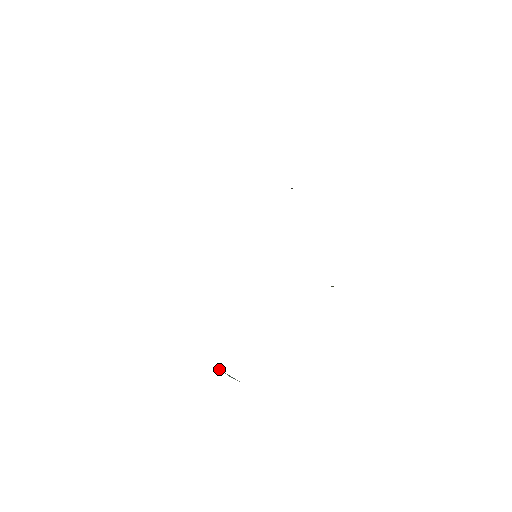
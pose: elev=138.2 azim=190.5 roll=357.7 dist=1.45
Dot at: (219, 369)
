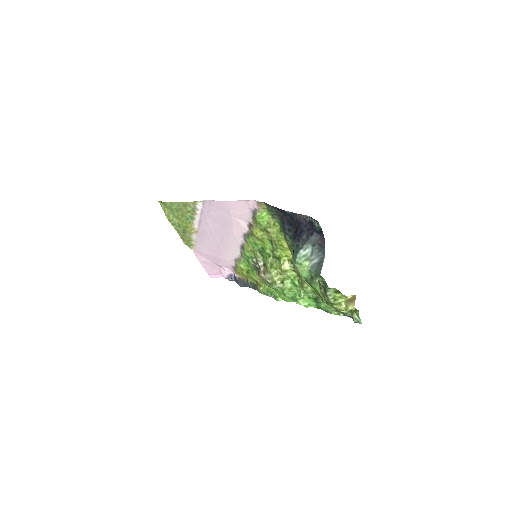
Dot at: (309, 243)
